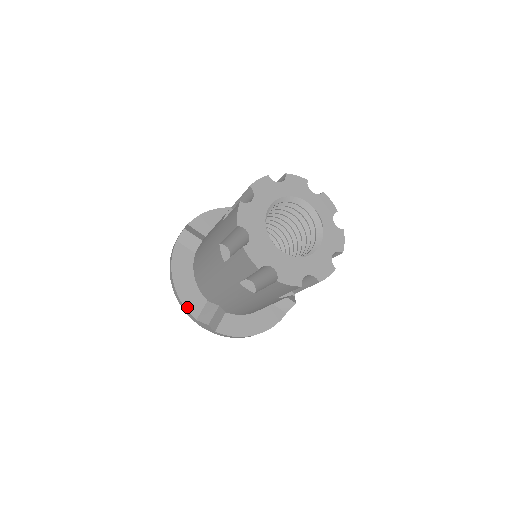
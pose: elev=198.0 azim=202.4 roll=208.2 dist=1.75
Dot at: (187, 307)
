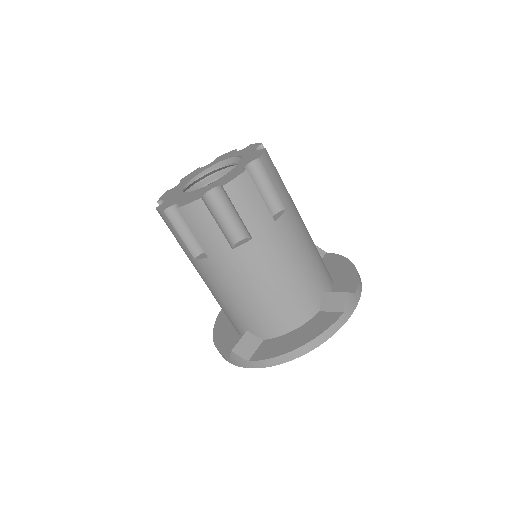
Dot at: (222, 351)
